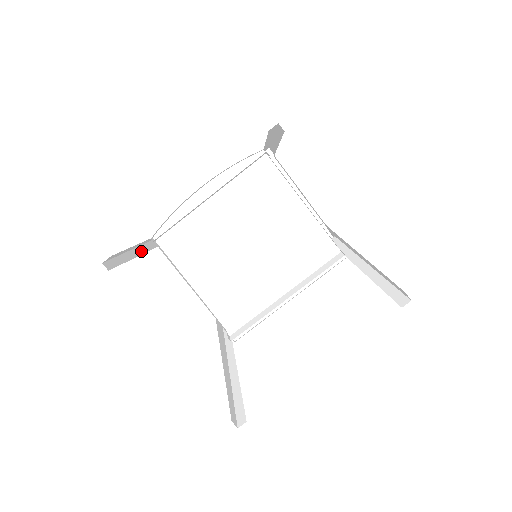
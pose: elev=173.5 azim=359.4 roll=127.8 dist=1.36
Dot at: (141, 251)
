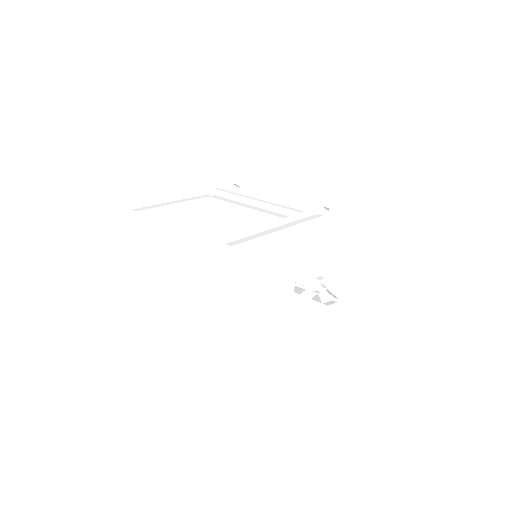
Dot at: (195, 194)
